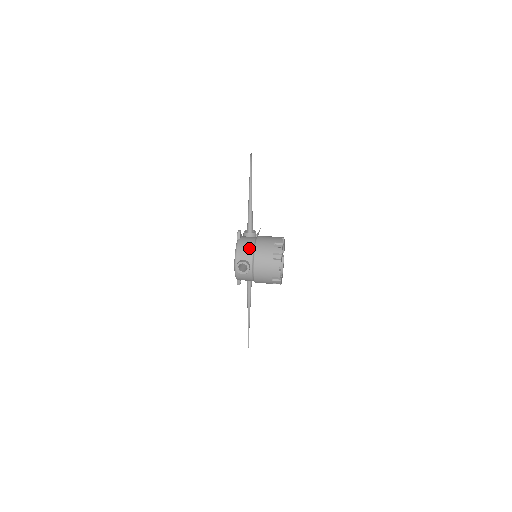
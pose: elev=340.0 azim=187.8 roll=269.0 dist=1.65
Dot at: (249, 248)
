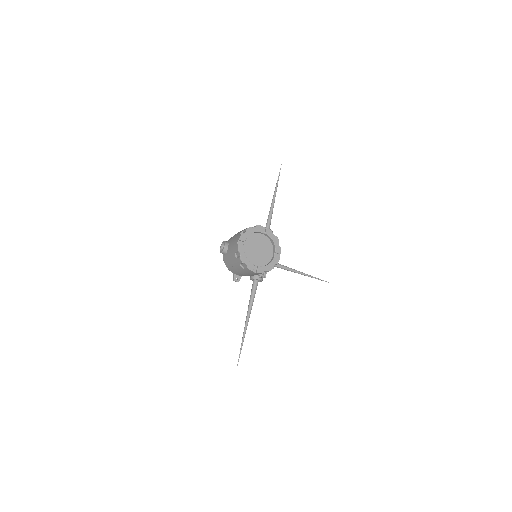
Dot at: occluded
